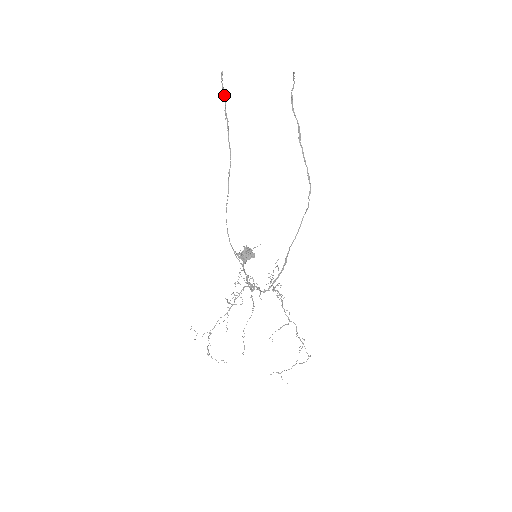
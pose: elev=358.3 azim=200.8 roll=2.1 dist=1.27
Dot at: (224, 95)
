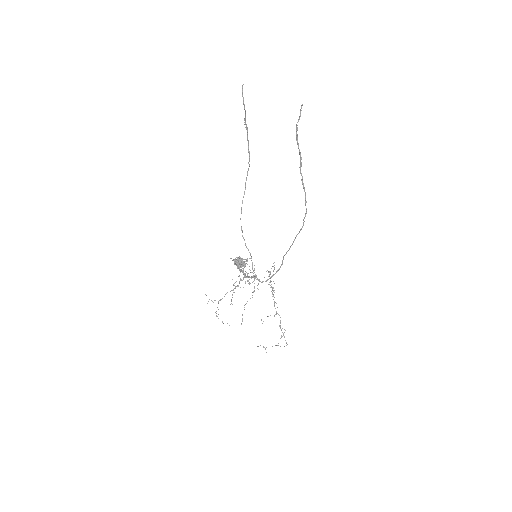
Dot at: (244, 106)
